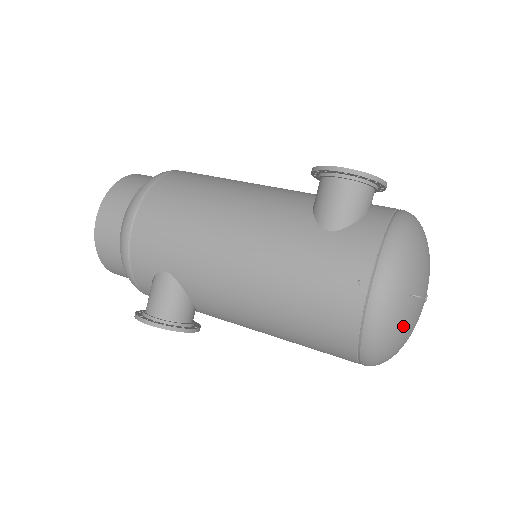
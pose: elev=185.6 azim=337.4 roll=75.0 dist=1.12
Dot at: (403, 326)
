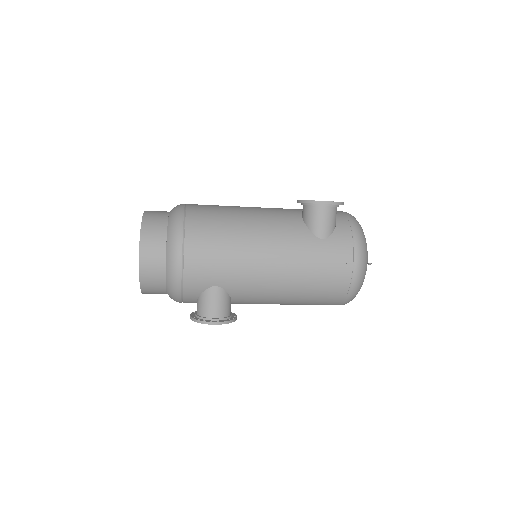
Dot at: occluded
